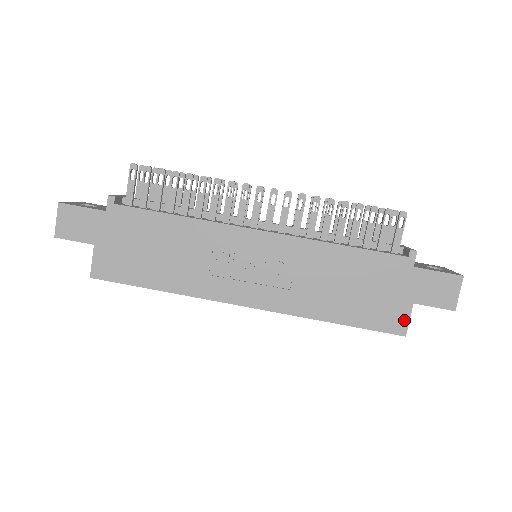
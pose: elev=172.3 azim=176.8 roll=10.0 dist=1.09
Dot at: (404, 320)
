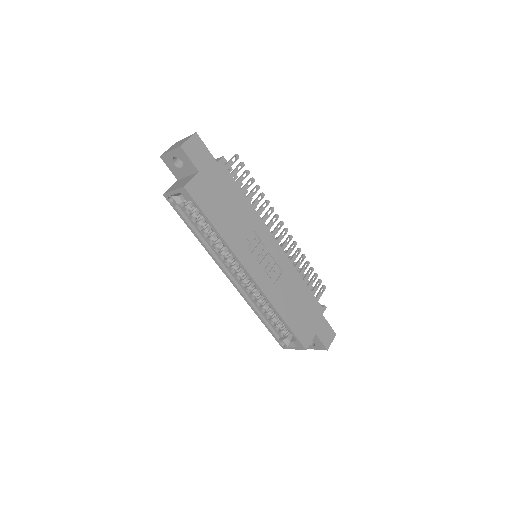
Dot at: (309, 340)
